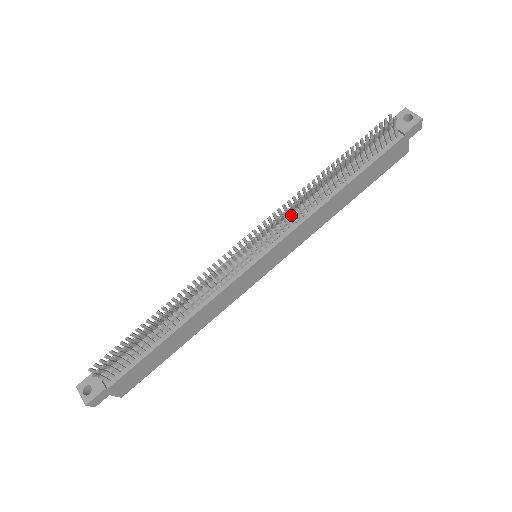
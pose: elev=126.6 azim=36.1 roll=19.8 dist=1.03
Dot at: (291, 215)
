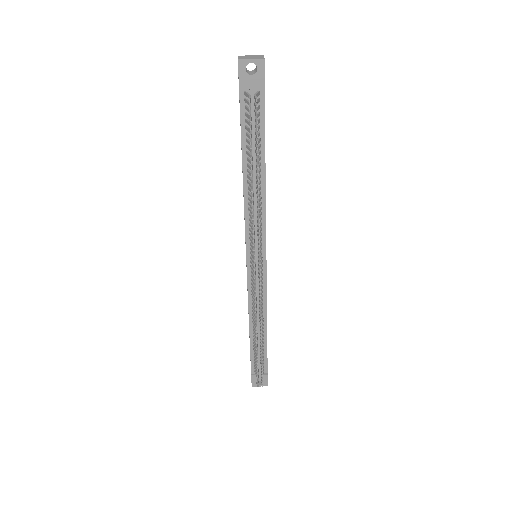
Dot at: occluded
